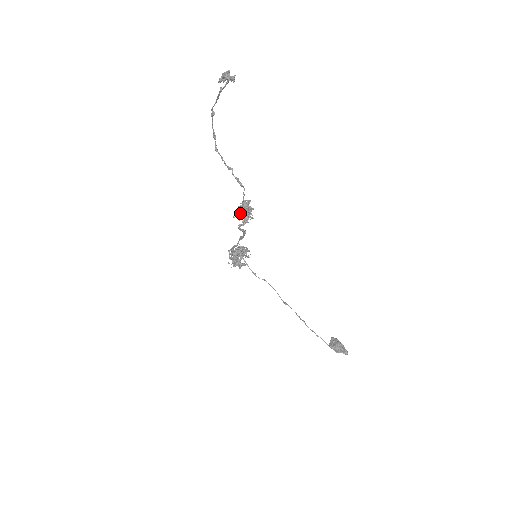
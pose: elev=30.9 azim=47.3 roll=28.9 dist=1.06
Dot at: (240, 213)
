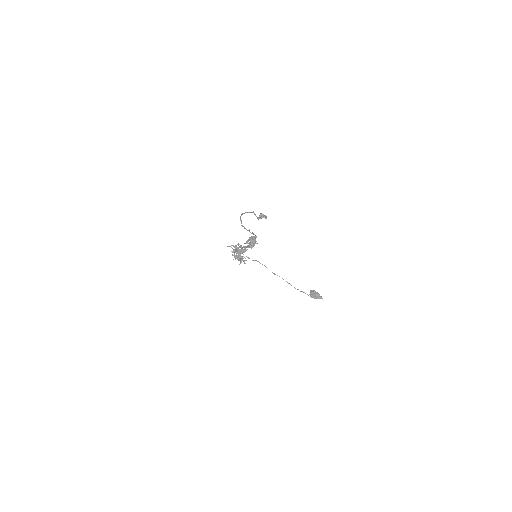
Dot at: (251, 245)
